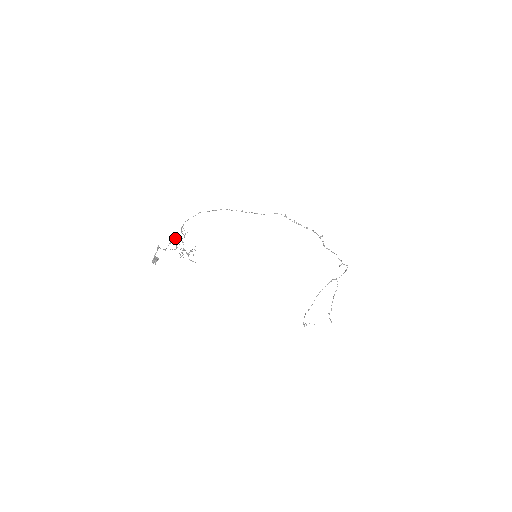
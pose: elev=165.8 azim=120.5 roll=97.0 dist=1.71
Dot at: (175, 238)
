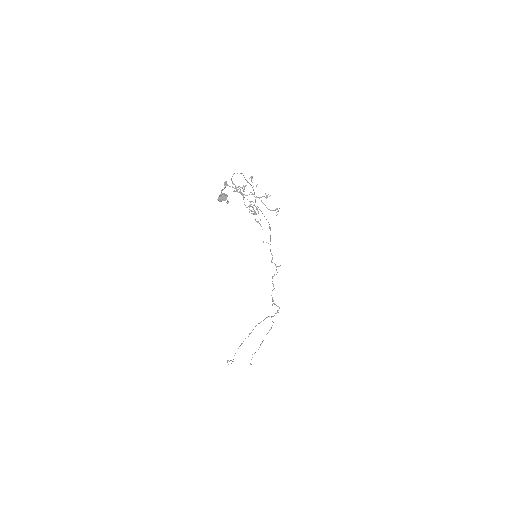
Dot at: occluded
